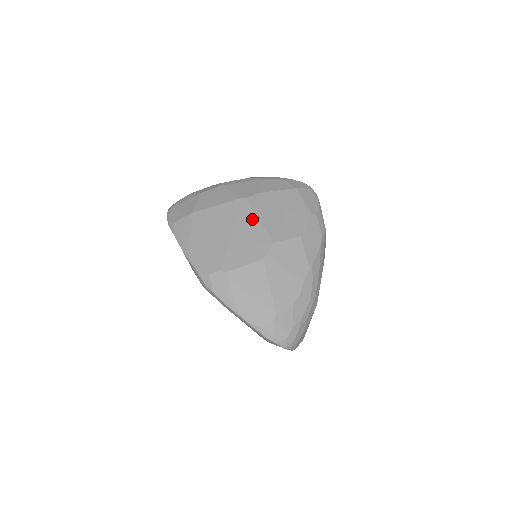
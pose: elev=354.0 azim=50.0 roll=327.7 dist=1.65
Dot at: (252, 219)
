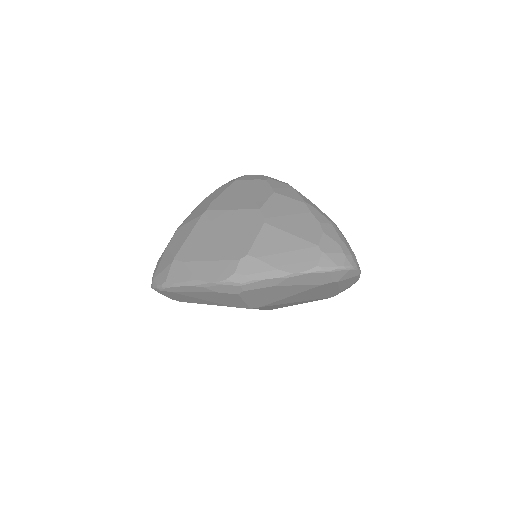
Dot at: (226, 214)
